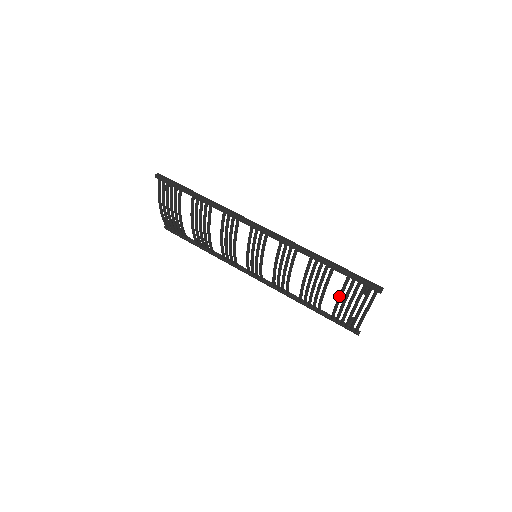
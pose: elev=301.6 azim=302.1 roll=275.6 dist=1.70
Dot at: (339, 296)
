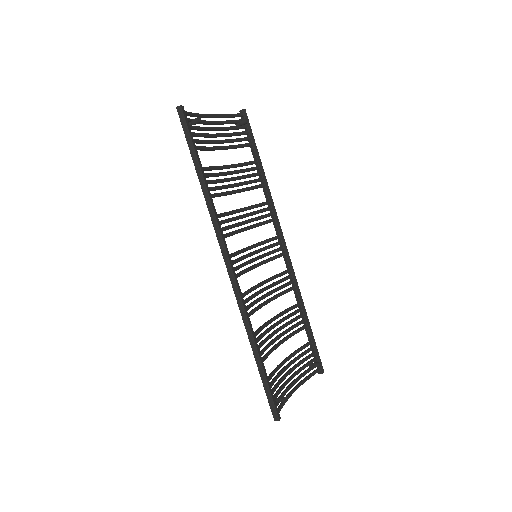
Dot at: (277, 366)
